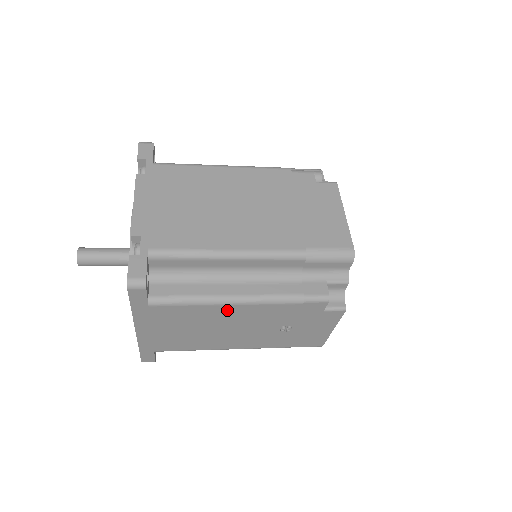
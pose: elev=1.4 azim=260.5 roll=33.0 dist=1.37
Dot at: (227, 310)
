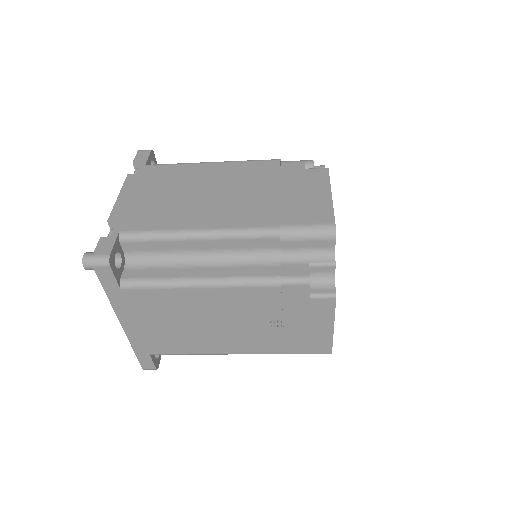
Dot at: (202, 296)
